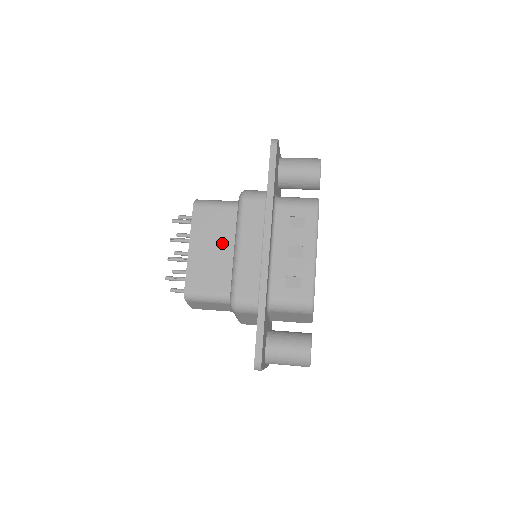
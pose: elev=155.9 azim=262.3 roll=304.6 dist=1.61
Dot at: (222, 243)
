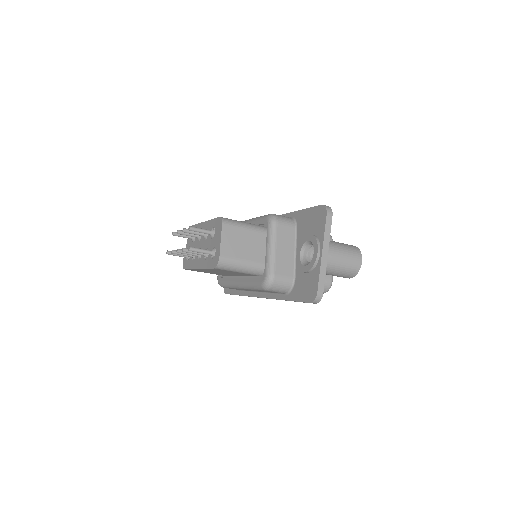
Dot at: occluded
